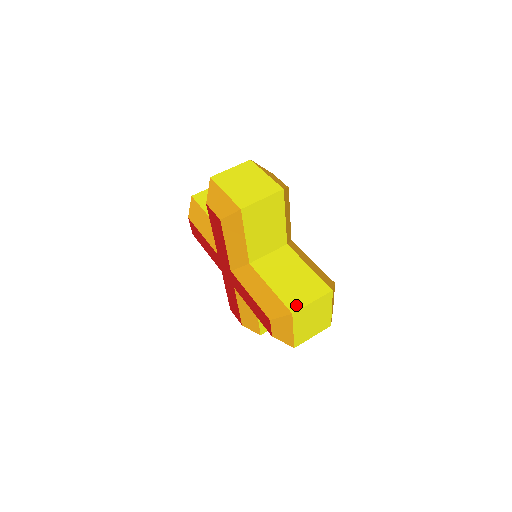
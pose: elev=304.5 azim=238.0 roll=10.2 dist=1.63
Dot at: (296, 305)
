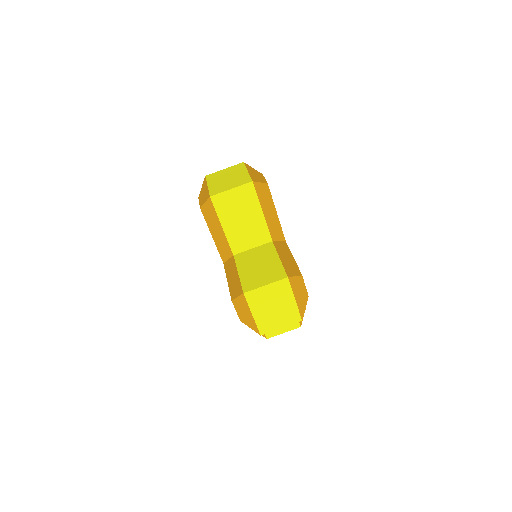
Dot at: (272, 334)
